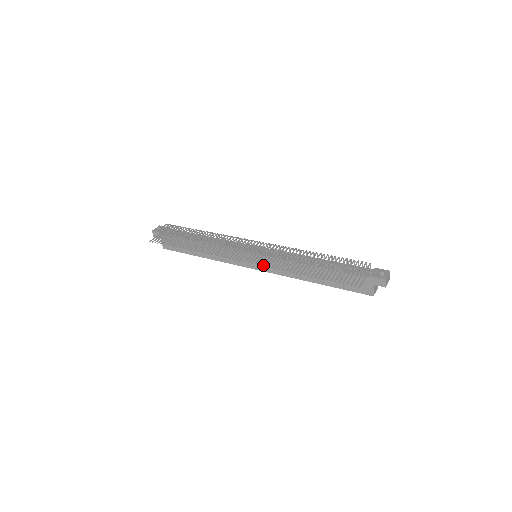
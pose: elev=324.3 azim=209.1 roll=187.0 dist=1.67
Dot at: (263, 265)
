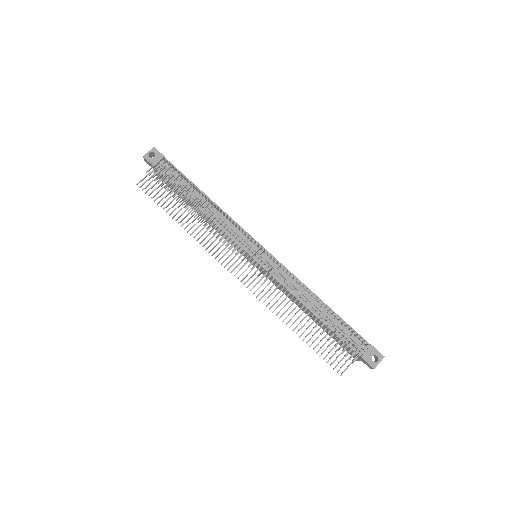
Dot at: (260, 269)
